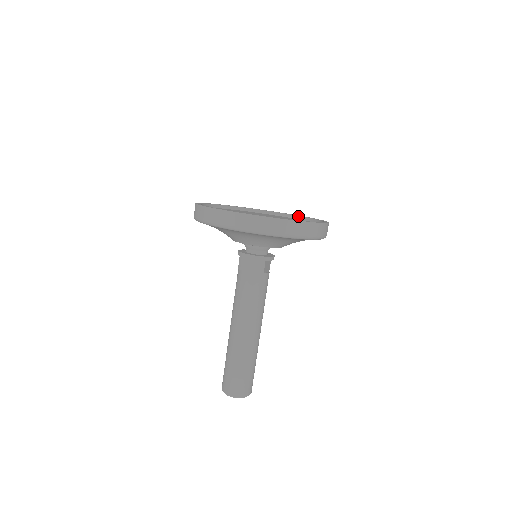
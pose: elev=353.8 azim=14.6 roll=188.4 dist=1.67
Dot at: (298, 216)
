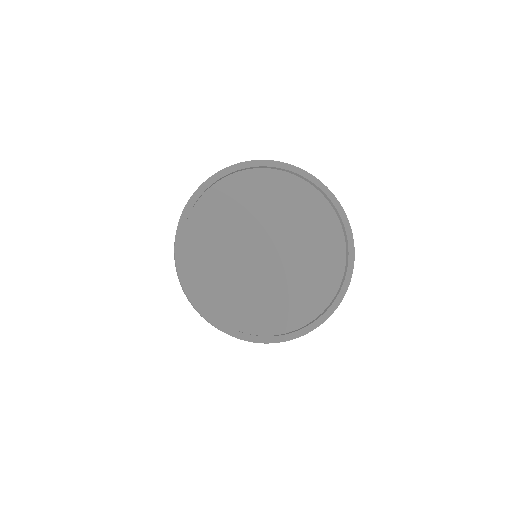
Dot at: (347, 265)
